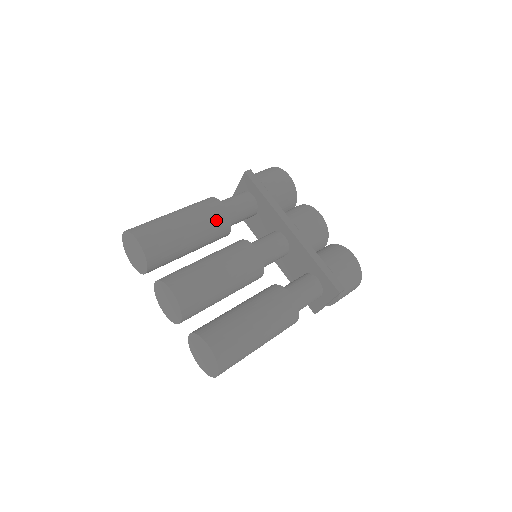
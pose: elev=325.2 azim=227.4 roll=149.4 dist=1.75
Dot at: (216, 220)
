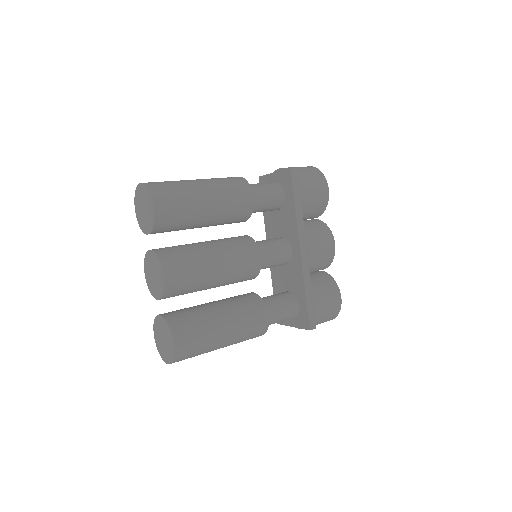
Dot at: (238, 210)
